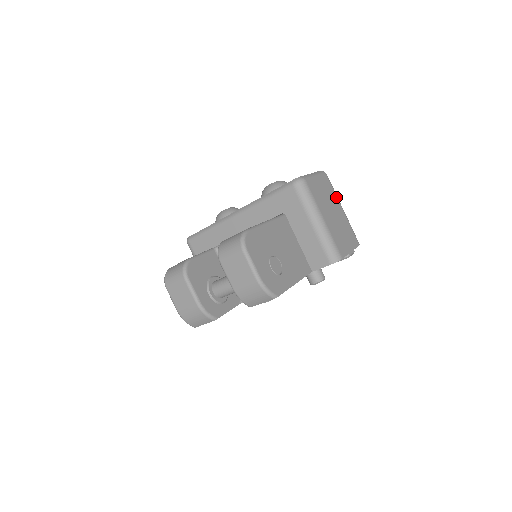
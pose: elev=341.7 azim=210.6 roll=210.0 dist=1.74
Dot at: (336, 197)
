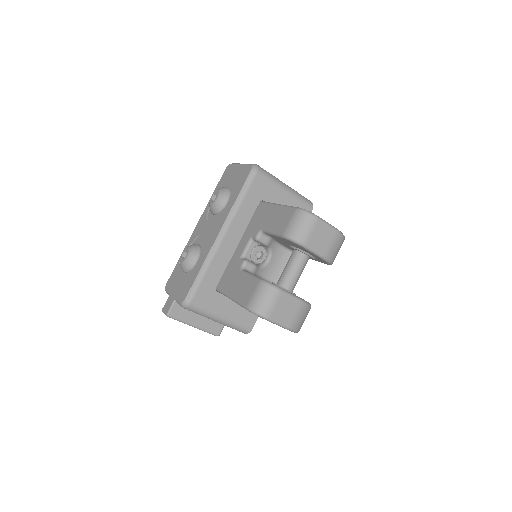
Dot at: occluded
